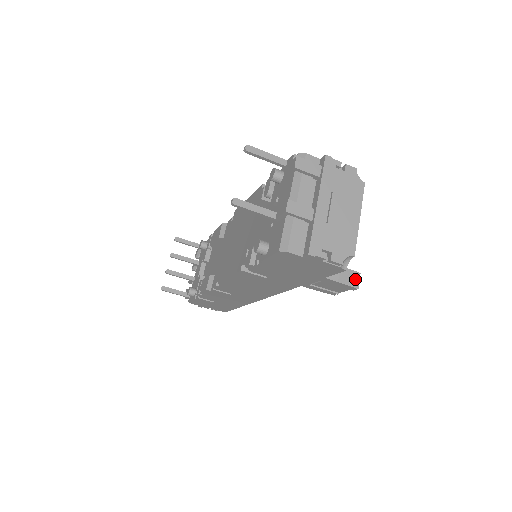
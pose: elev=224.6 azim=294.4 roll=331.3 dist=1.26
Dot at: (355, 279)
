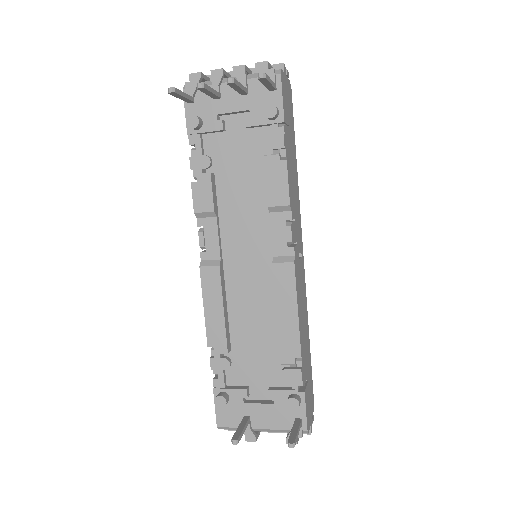
Dot at: occluded
